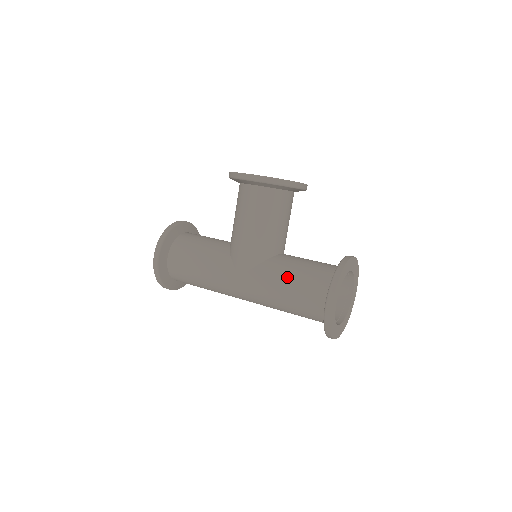
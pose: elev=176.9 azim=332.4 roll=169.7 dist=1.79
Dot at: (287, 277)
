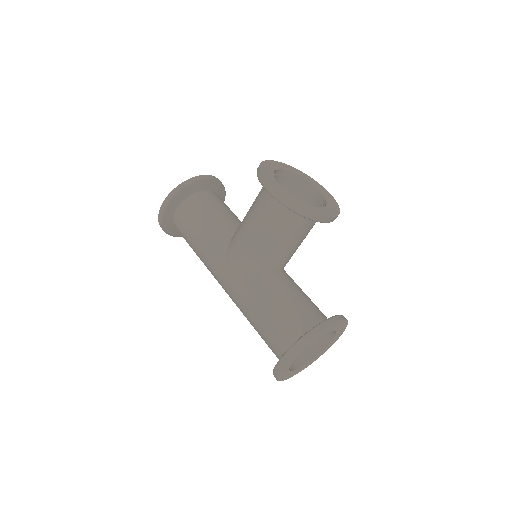
Dot at: (265, 305)
